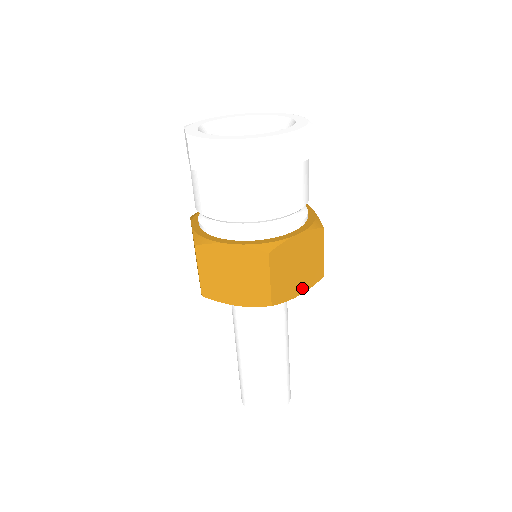
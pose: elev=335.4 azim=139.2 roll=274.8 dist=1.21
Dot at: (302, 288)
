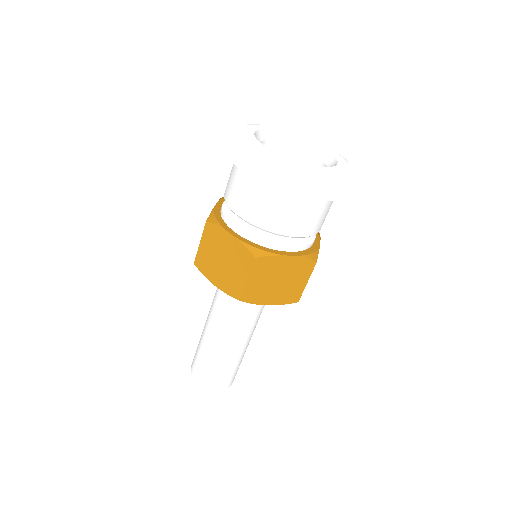
Dot at: (274, 301)
